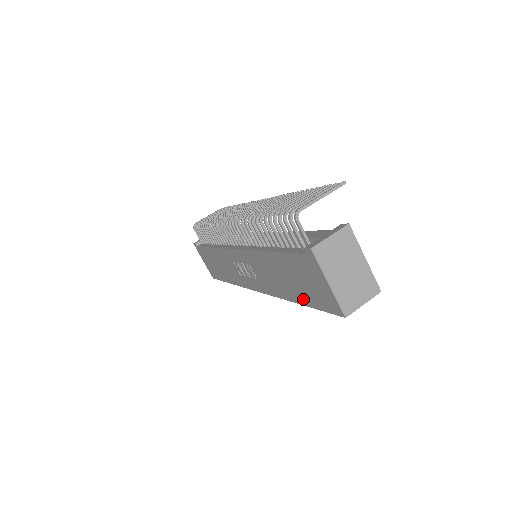
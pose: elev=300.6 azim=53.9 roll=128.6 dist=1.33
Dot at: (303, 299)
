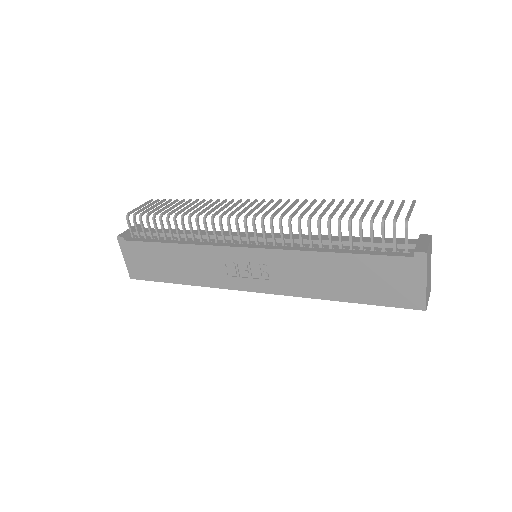
Dot at: (360, 297)
